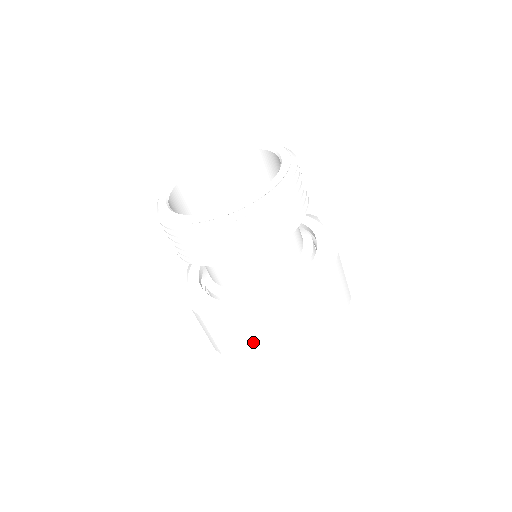
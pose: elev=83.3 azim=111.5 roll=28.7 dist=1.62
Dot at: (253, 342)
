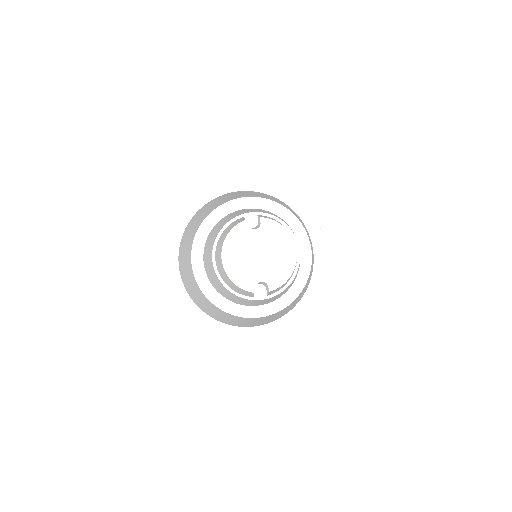
Dot at: occluded
